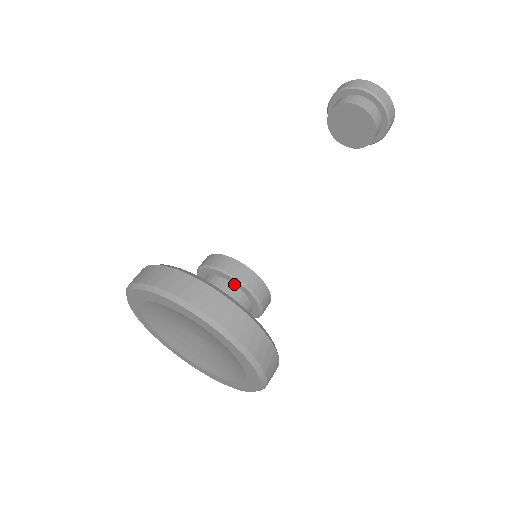
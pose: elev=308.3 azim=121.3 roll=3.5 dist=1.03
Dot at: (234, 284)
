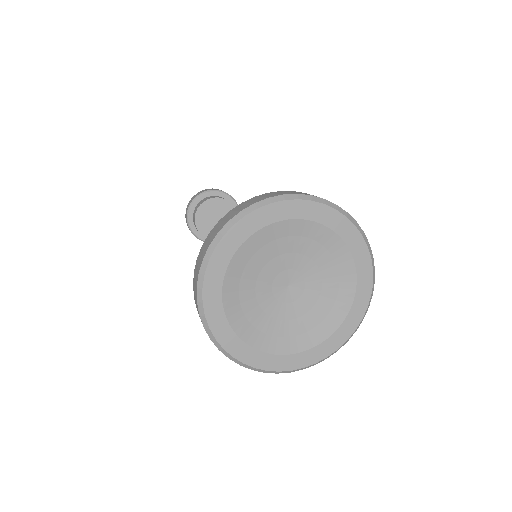
Dot at: occluded
